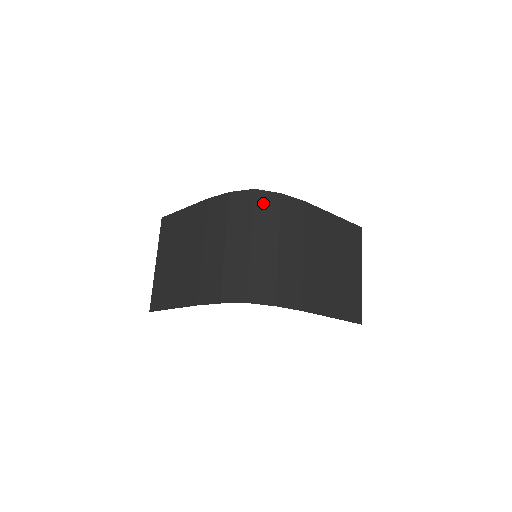
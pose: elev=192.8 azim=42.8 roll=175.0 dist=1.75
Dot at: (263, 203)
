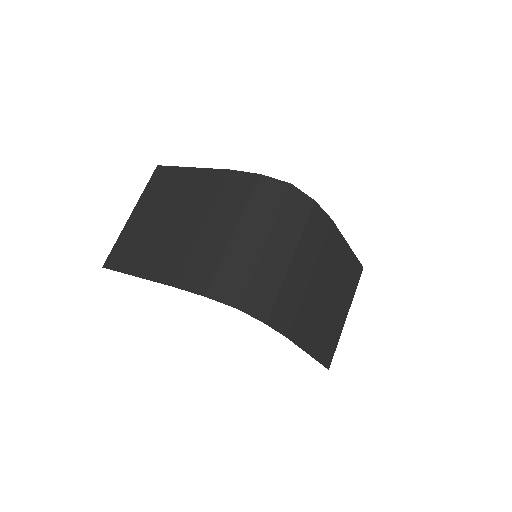
Dot at: (294, 203)
